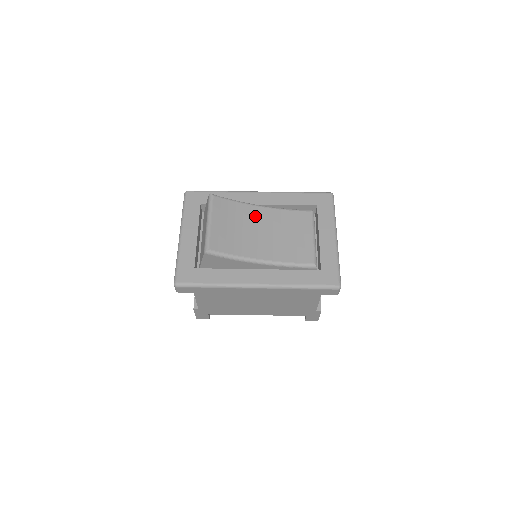
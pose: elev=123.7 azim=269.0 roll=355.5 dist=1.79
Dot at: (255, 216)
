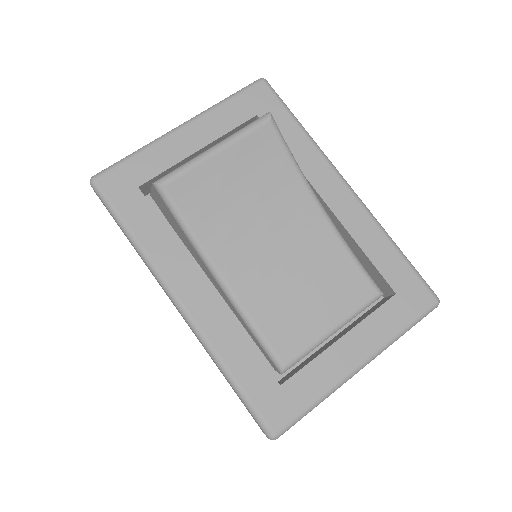
Dot at: (294, 211)
